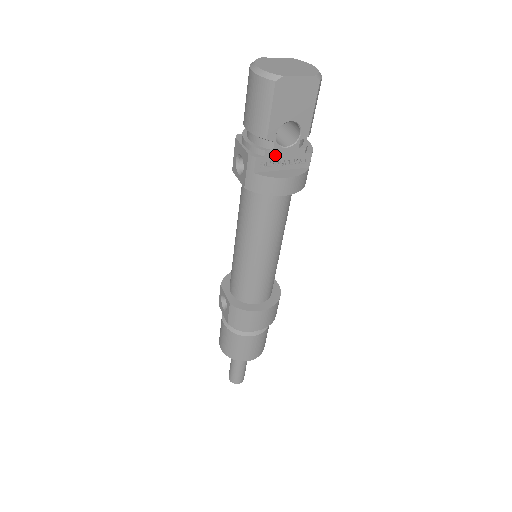
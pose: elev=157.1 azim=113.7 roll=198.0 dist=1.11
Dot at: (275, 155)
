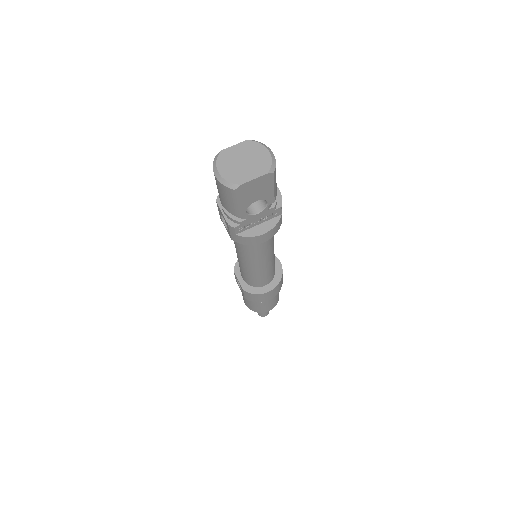
Dot at: (250, 220)
